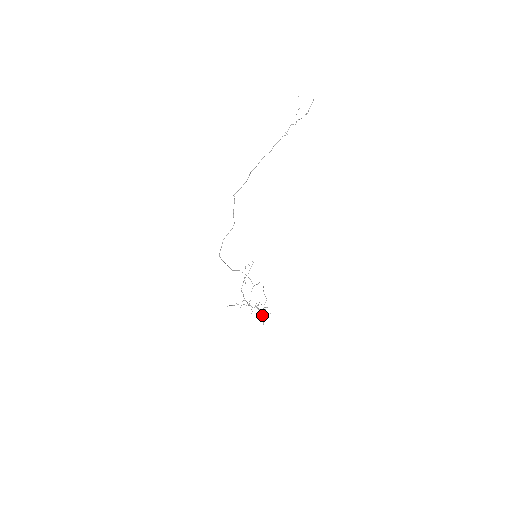
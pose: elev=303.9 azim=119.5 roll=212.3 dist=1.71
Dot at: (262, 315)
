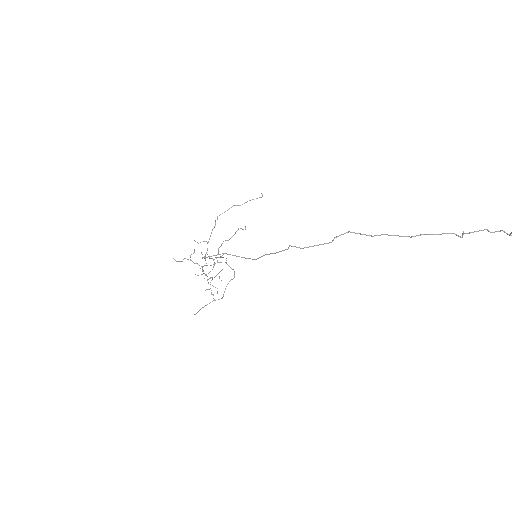
Dot at: occluded
